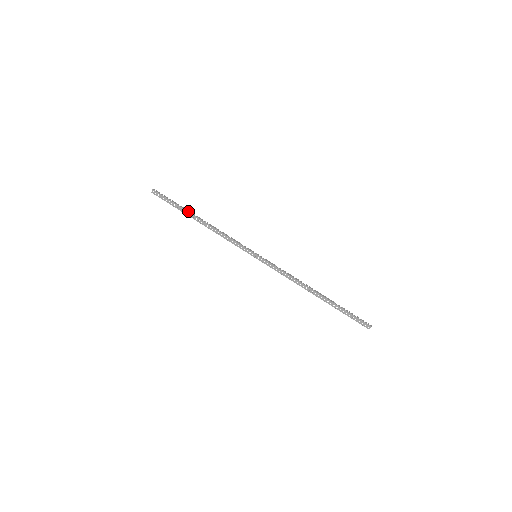
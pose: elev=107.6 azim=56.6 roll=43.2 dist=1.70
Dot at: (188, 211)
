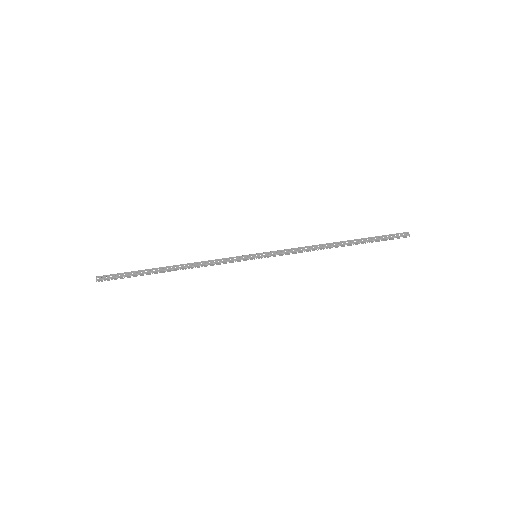
Dot at: (153, 269)
